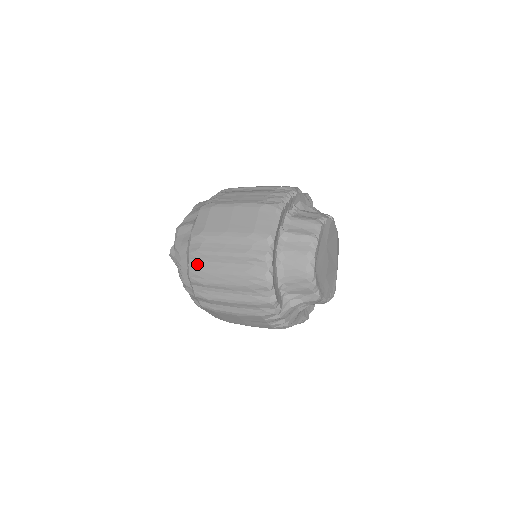
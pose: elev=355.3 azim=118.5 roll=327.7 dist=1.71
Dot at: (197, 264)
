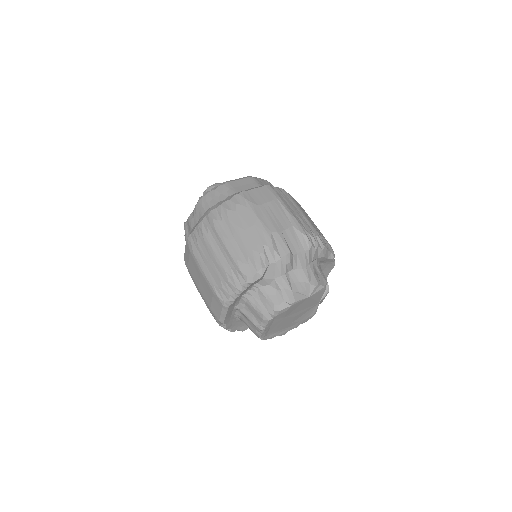
Dot at: occluded
